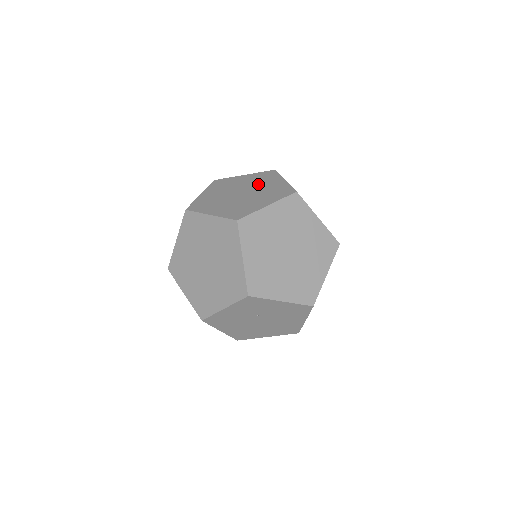
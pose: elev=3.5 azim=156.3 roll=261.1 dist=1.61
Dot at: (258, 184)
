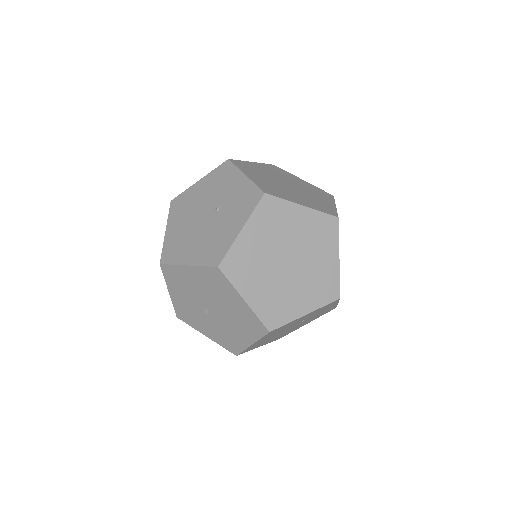
Dot at: (287, 178)
